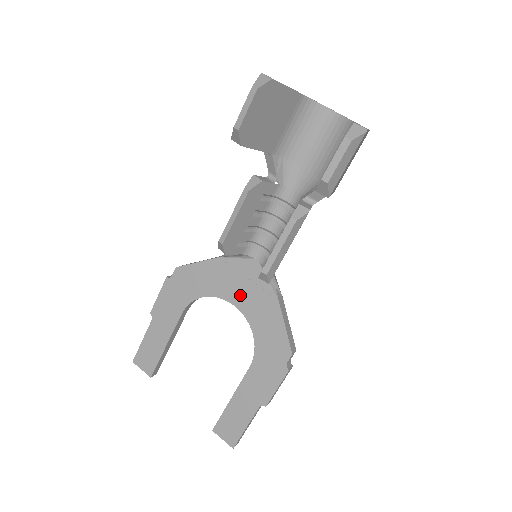
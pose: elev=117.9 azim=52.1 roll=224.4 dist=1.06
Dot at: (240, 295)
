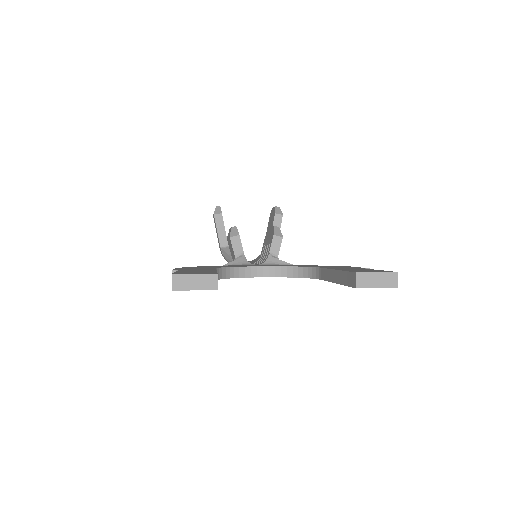
Dot at: occluded
